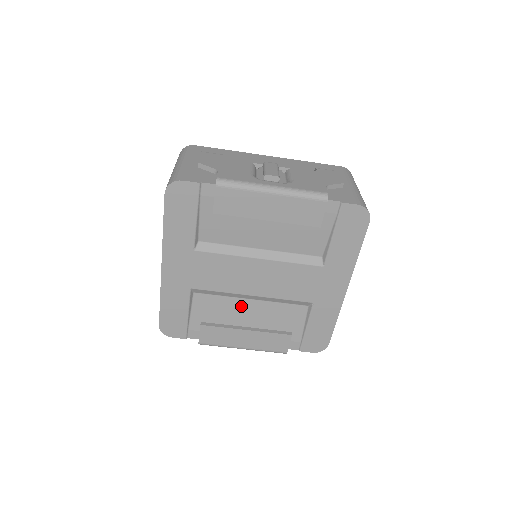
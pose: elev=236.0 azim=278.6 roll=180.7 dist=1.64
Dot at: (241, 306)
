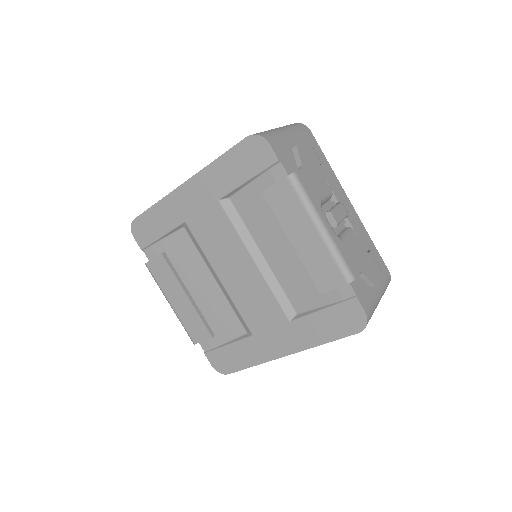
Dot at: (204, 276)
